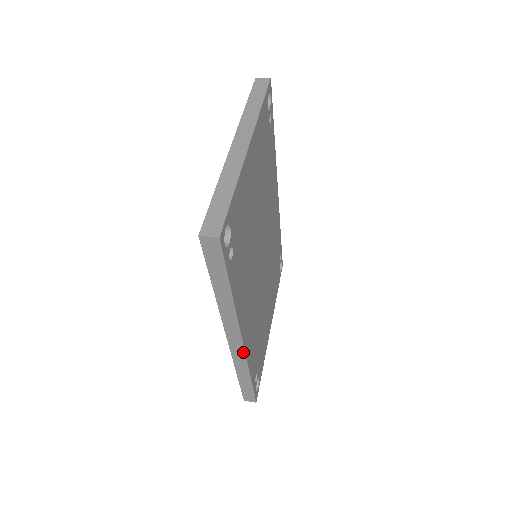
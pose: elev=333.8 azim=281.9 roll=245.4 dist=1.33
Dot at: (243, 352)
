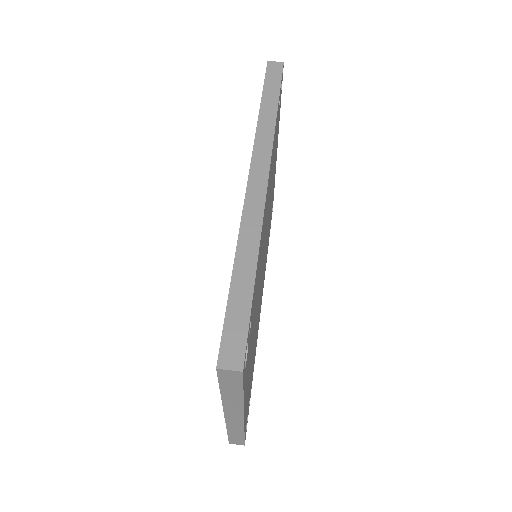
Dot at: occluded
